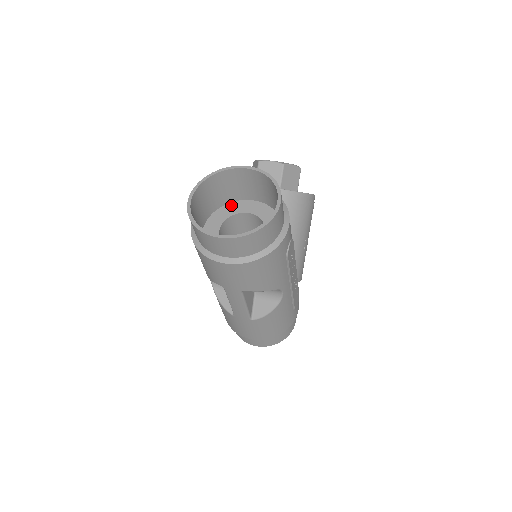
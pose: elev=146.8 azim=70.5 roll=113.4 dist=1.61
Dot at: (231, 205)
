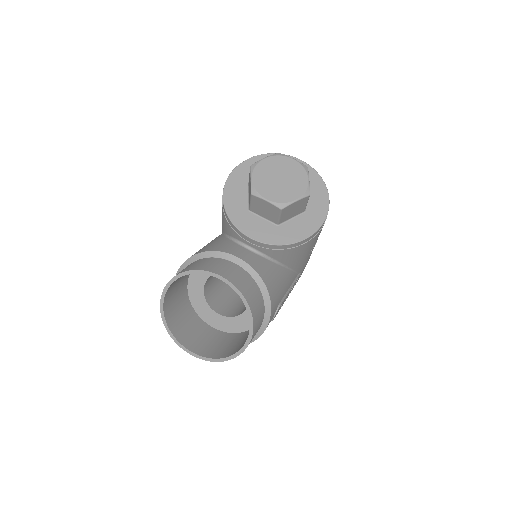
Dot at: occluded
